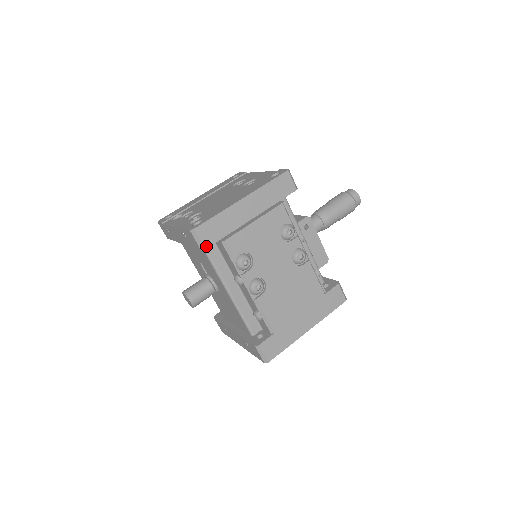
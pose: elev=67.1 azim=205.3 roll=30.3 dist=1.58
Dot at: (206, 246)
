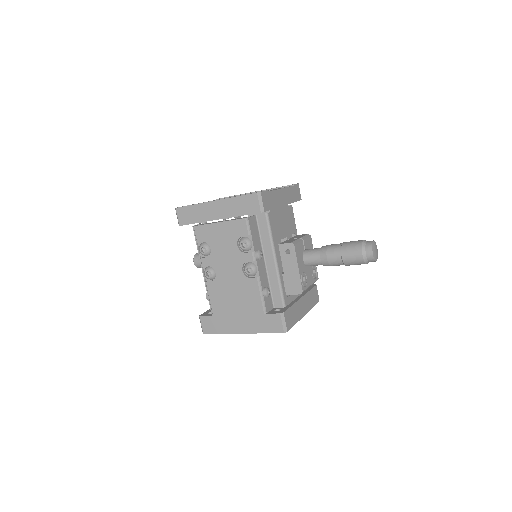
Dot at: (181, 224)
